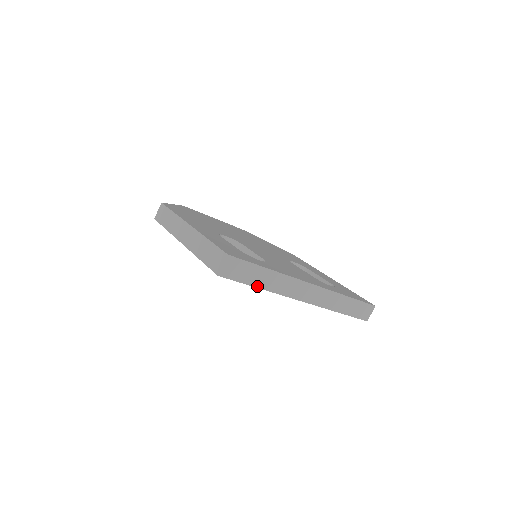
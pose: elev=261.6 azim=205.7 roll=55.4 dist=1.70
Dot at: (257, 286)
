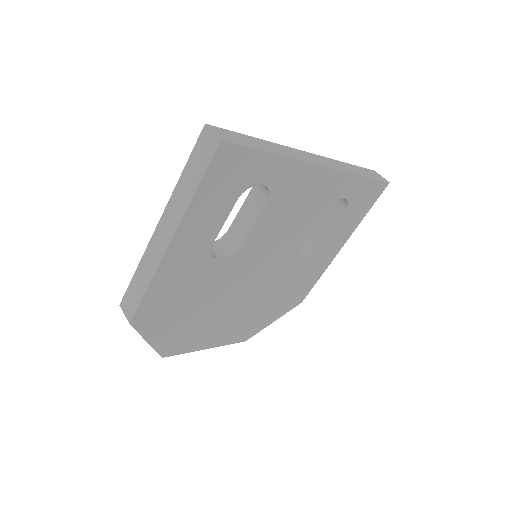
Dot at: (269, 152)
